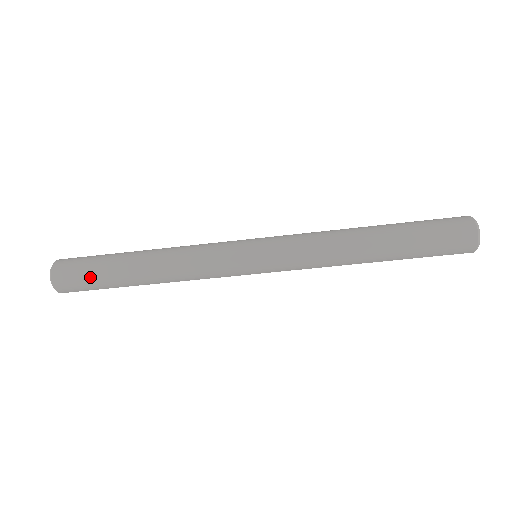
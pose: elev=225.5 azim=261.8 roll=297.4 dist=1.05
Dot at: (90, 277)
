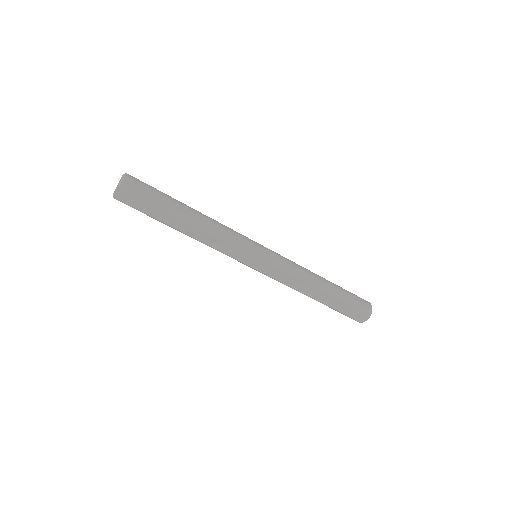
Dot at: (156, 191)
